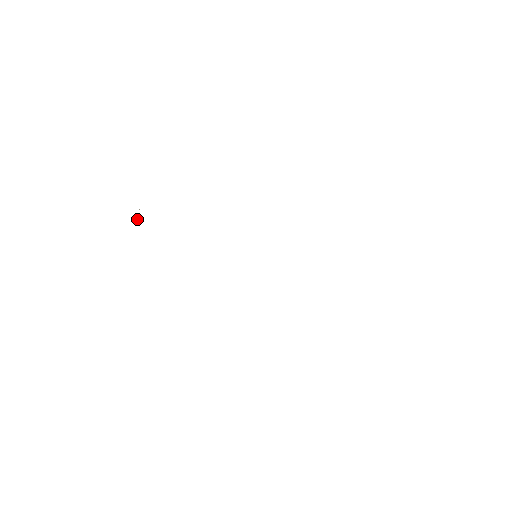
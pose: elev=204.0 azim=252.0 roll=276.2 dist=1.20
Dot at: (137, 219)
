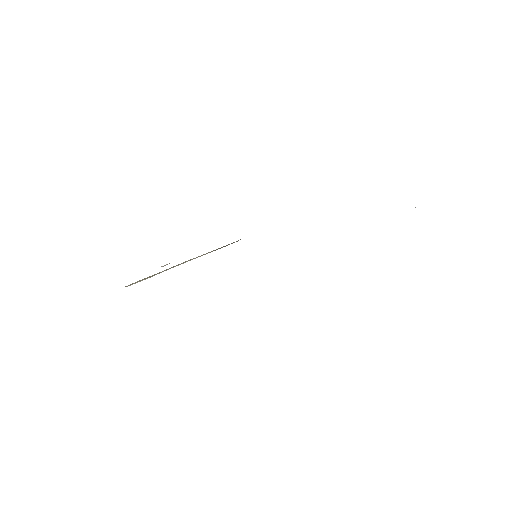
Dot at: occluded
